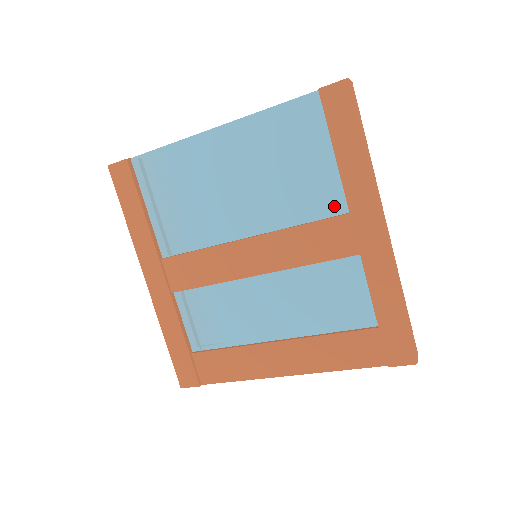
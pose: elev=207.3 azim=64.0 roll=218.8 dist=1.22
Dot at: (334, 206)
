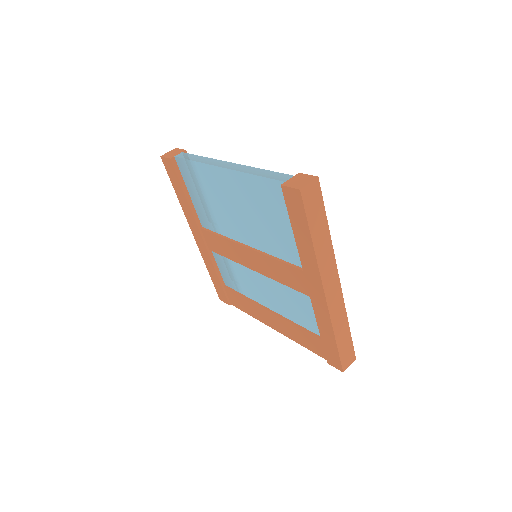
Dot at: (297, 260)
